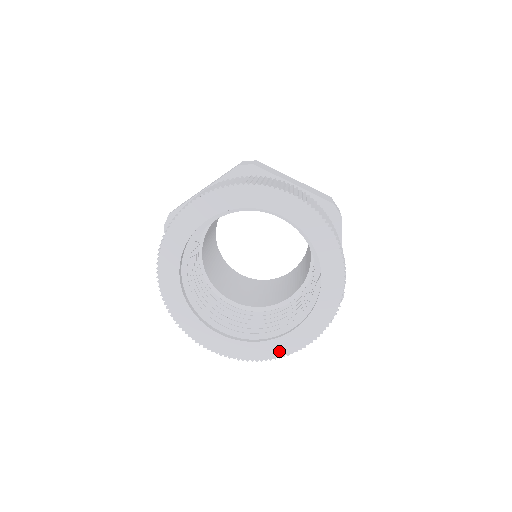
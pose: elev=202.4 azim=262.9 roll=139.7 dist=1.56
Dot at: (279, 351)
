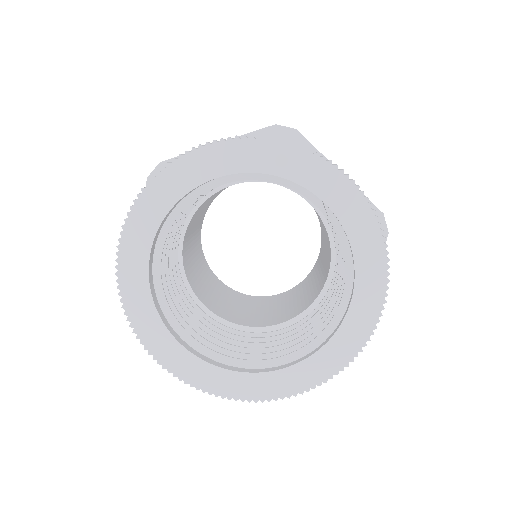
Dot at: (361, 332)
